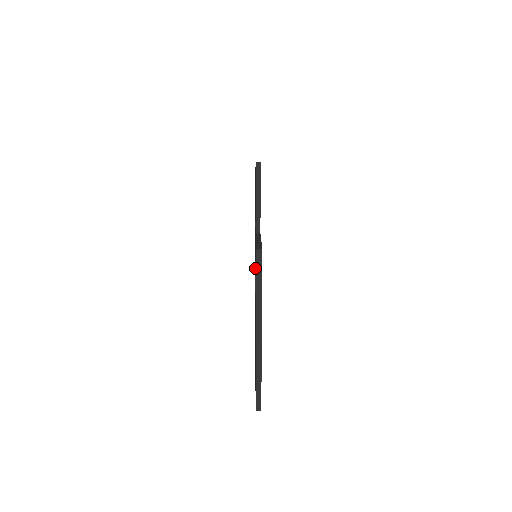
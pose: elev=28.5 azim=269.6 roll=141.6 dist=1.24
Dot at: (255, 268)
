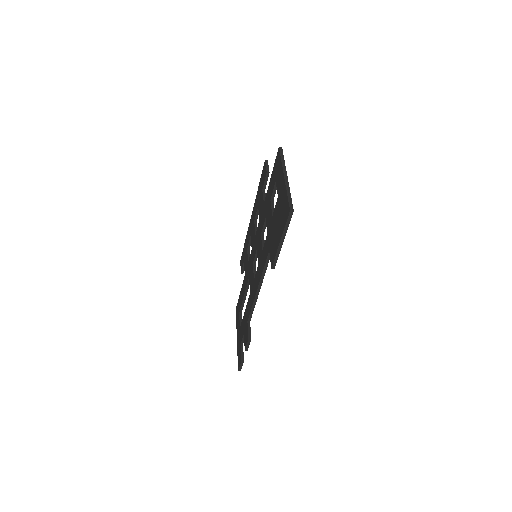
Dot at: (261, 238)
